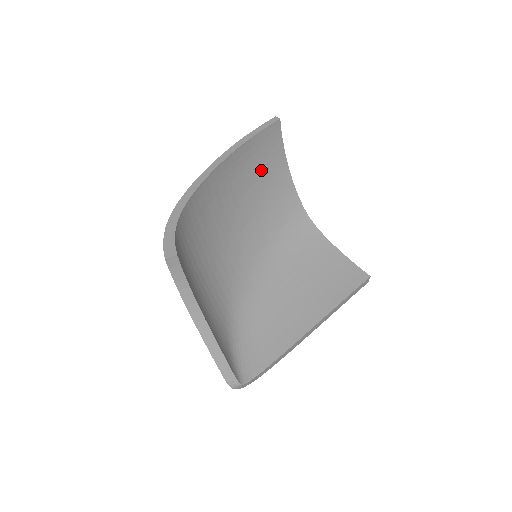
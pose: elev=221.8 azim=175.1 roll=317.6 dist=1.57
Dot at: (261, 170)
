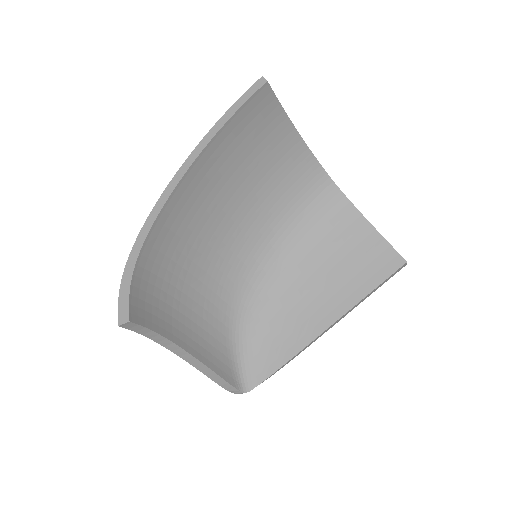
Dot at: (254, 148)
